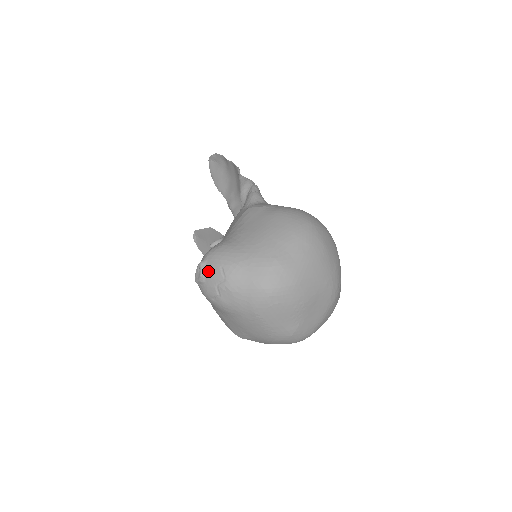
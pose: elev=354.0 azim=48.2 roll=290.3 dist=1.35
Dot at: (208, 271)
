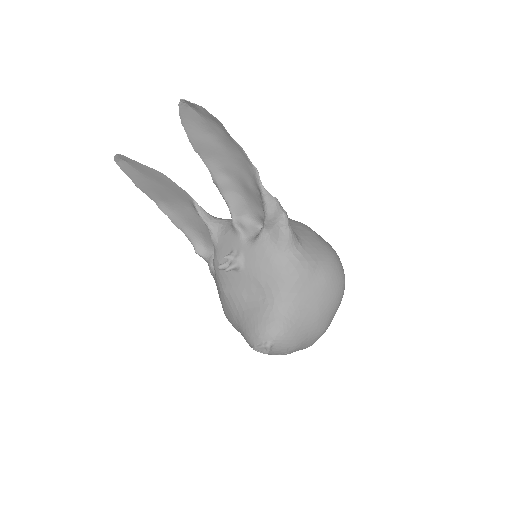
Dot at: (274, 350)
